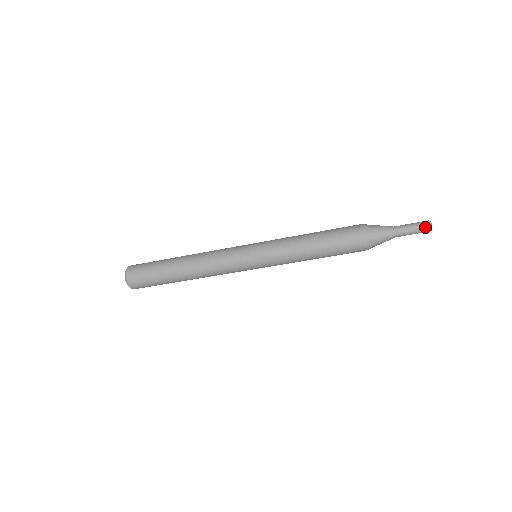
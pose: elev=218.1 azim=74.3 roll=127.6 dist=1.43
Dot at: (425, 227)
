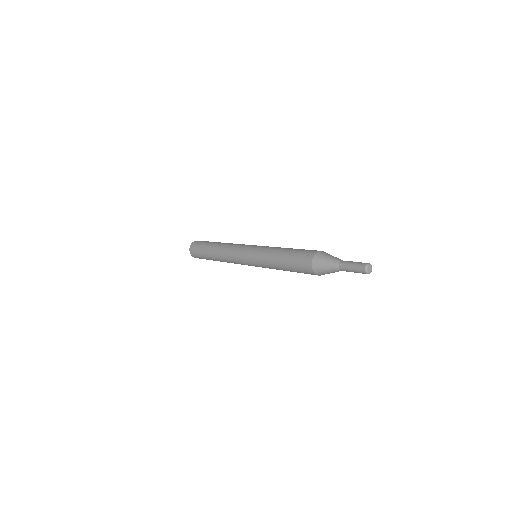
Dot at: (361, 270)
